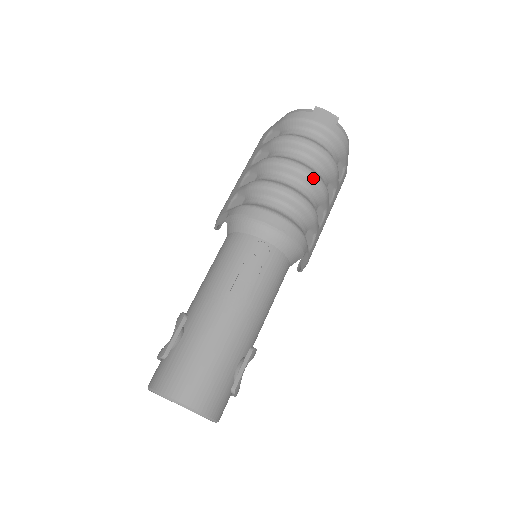
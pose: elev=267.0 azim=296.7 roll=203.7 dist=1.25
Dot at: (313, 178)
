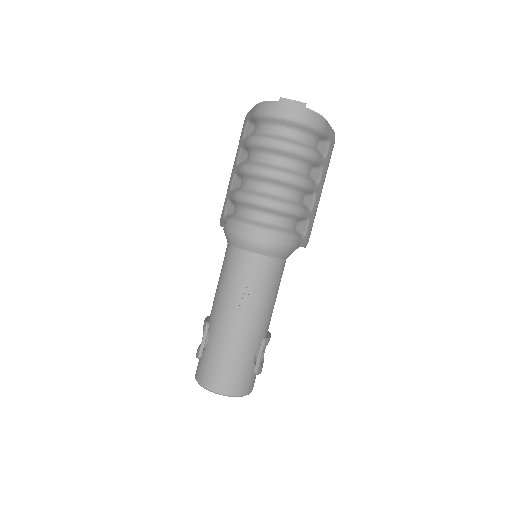
Dot at: (289, 180)
